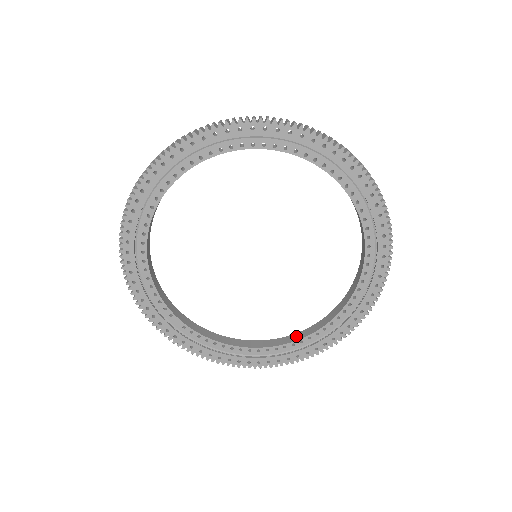
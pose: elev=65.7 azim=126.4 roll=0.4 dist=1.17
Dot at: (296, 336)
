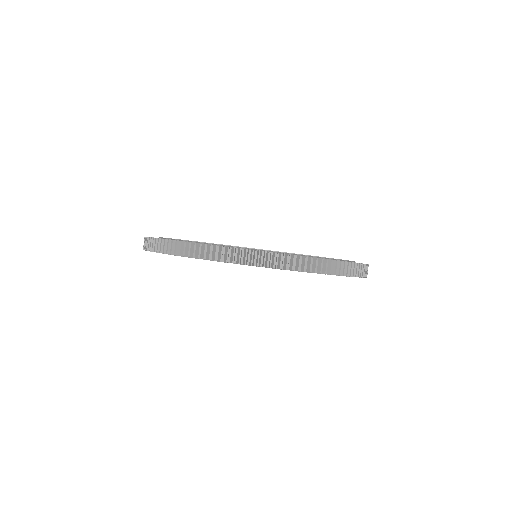
Dot at: occluded
